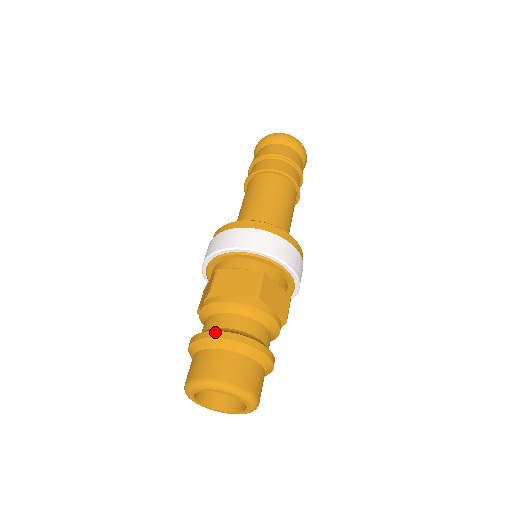
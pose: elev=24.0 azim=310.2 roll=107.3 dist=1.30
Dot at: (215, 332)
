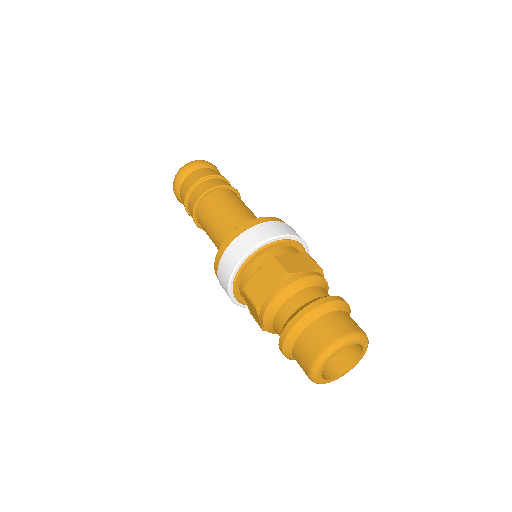
Dot at: (288, 324)
